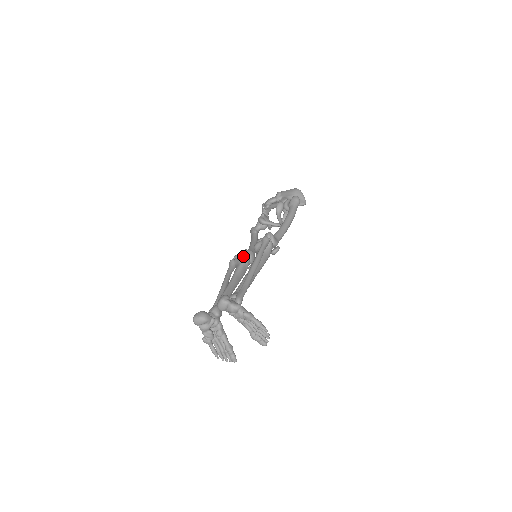
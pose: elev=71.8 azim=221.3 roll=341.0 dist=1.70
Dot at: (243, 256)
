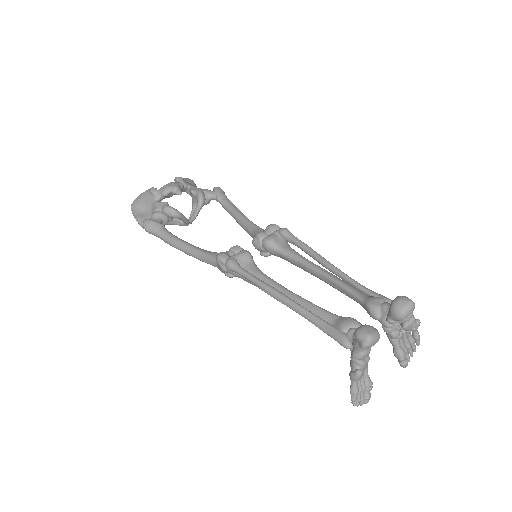
Dot at: occluded
